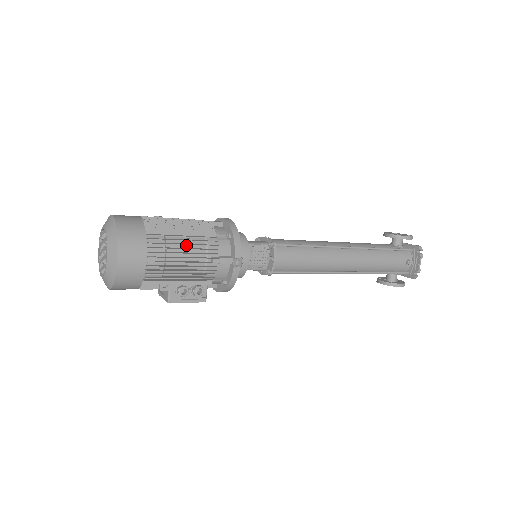
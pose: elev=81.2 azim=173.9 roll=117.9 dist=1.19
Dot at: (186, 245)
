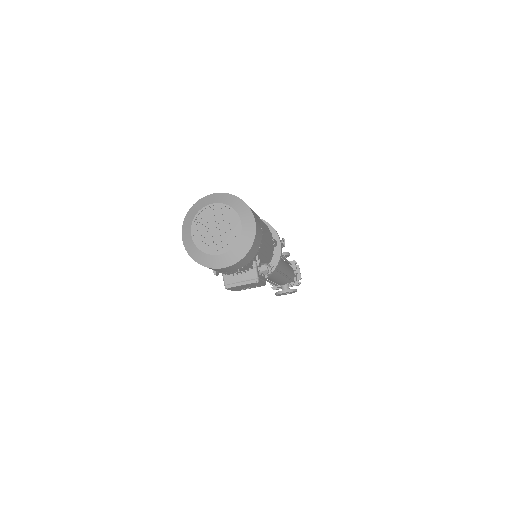
Dot at: occluded
